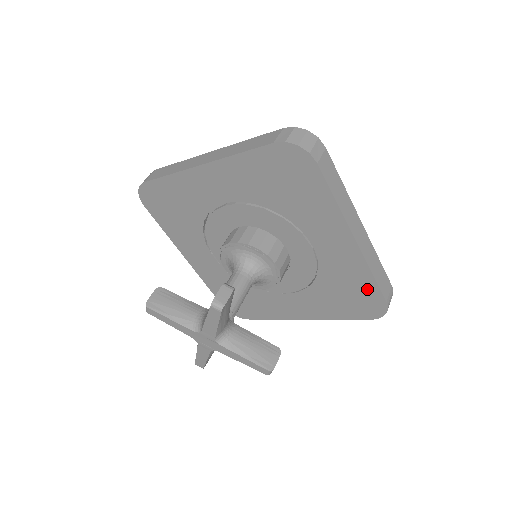
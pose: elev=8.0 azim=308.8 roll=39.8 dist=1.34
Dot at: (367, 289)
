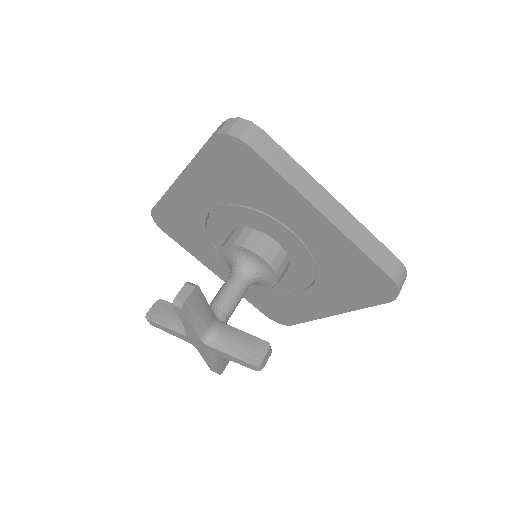
Dot at: (365, 268)
